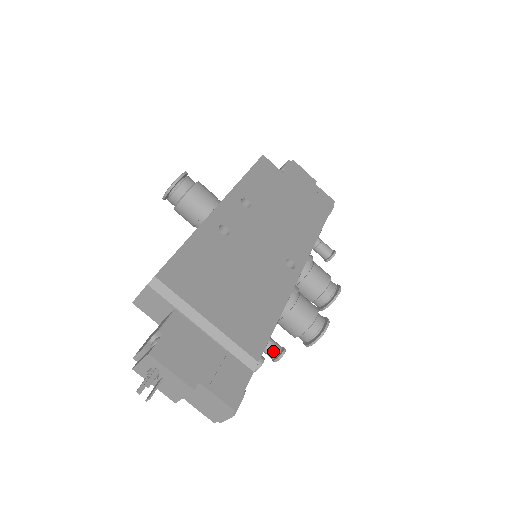
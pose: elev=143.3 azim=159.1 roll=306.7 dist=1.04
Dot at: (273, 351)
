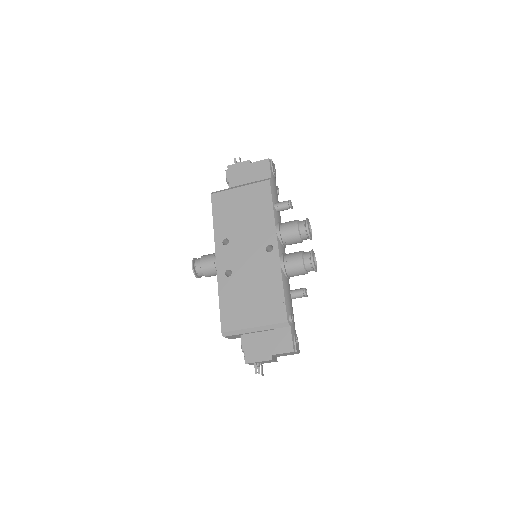
Dot at: (300, 296)
